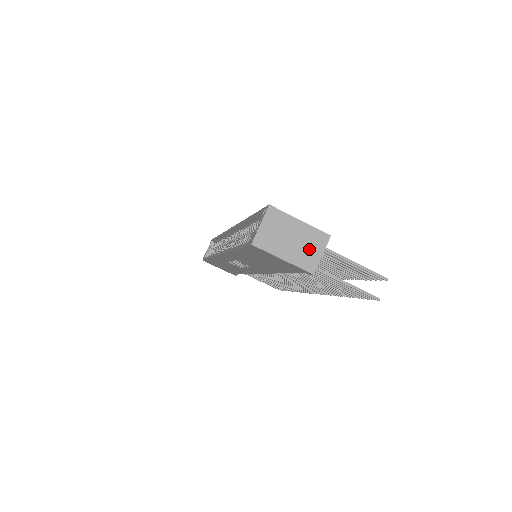
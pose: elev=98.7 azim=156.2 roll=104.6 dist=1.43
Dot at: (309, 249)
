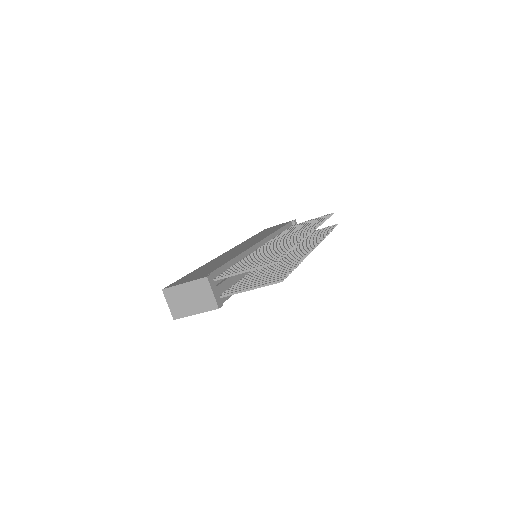
Dot at: (203, 296)
